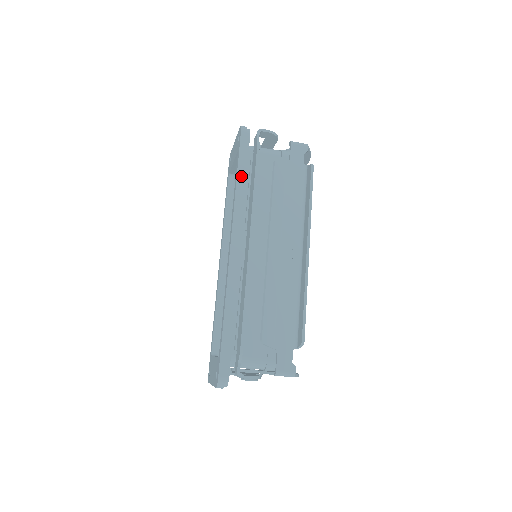
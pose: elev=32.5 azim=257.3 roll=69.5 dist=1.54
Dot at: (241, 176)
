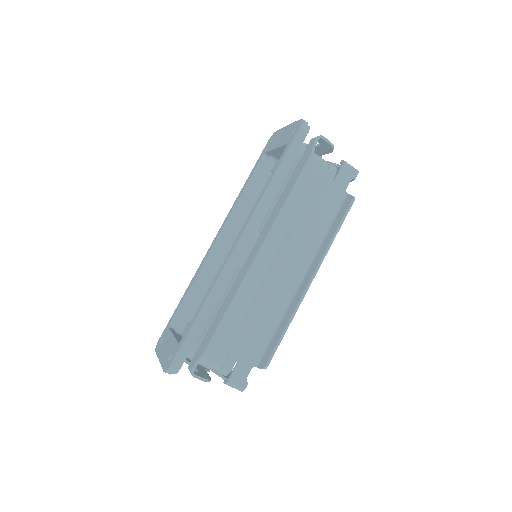
Dot at: (280, 174)
